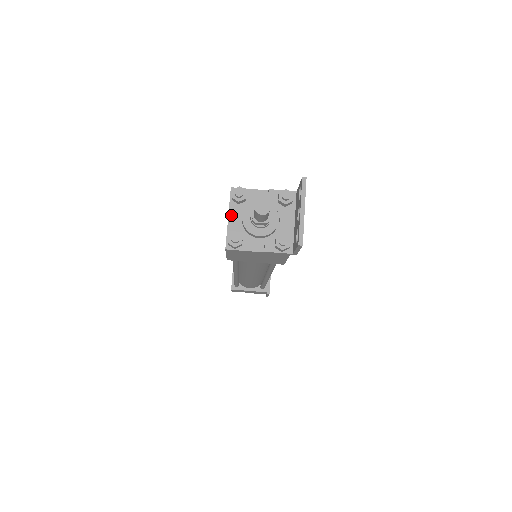
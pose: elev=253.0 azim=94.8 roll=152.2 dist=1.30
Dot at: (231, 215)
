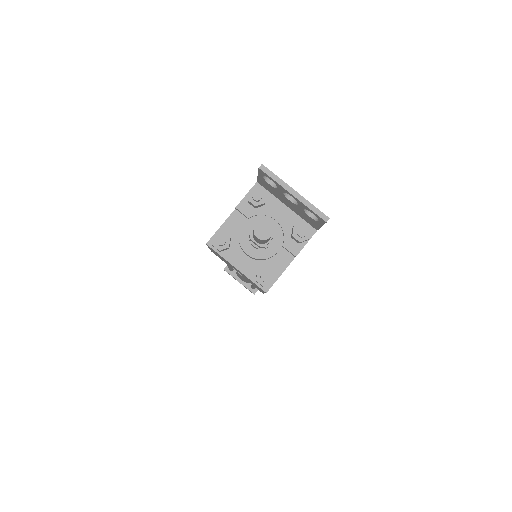
Dot at: (235, 264)
